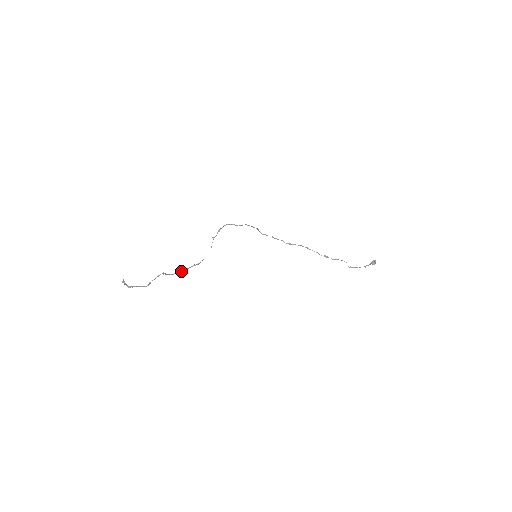
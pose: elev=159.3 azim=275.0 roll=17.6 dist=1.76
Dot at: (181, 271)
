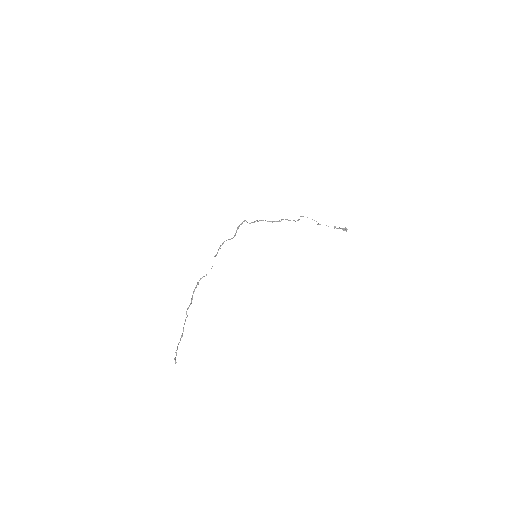
Dot at: (192, 299)
